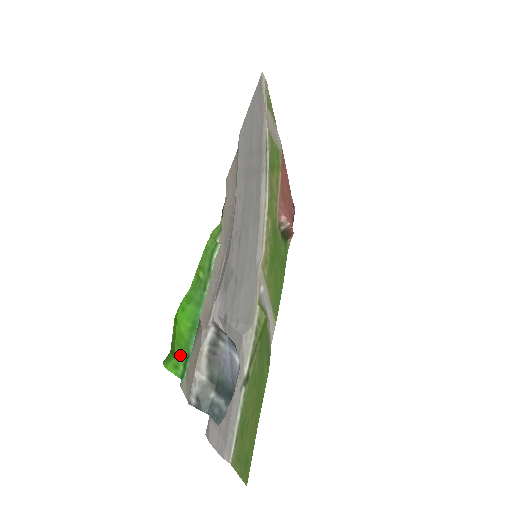
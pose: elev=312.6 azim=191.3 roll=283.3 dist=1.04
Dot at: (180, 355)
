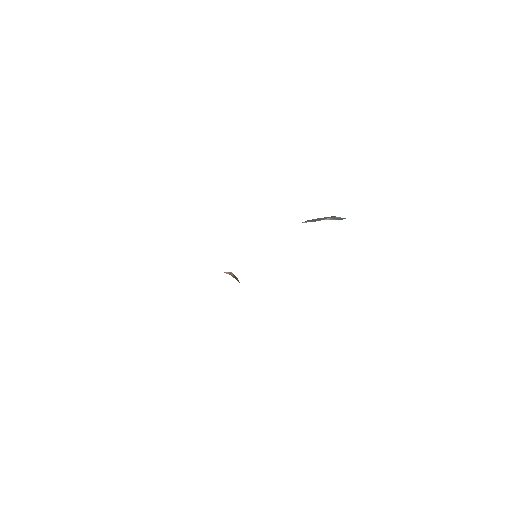
Dot at: occluded
